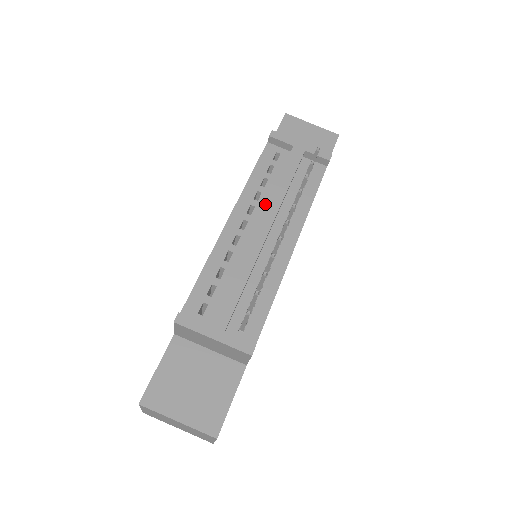
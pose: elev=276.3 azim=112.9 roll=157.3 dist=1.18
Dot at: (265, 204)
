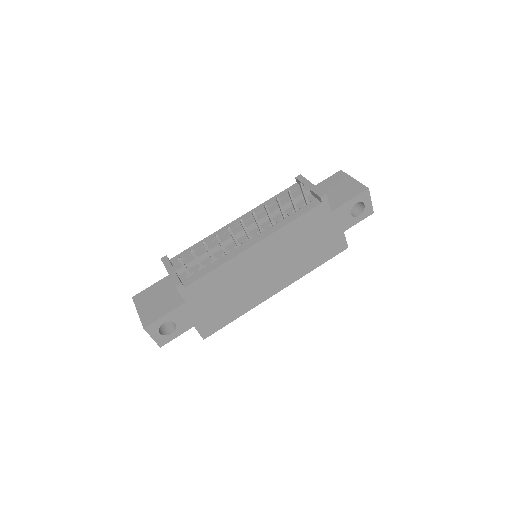
Dot at: occluded
